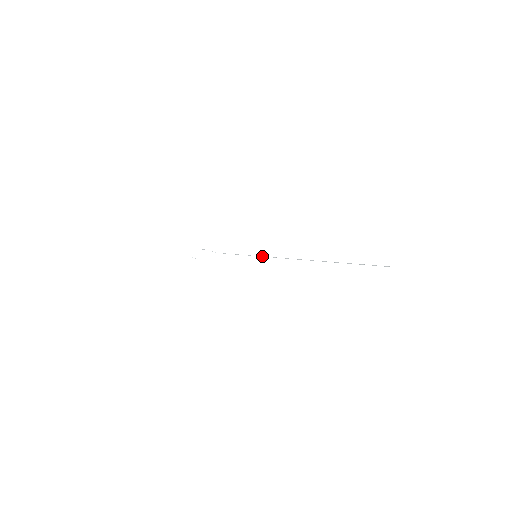
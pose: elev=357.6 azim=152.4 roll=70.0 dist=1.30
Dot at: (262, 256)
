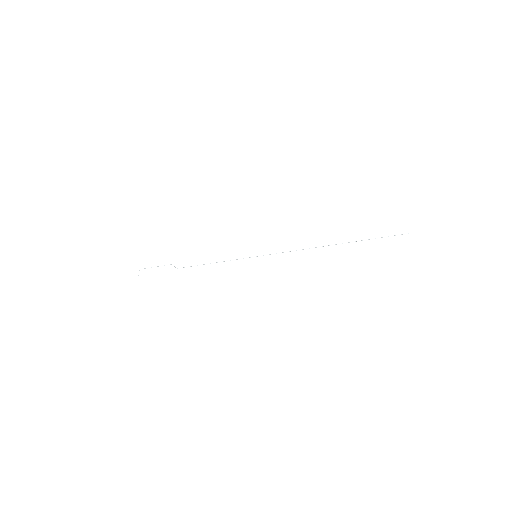
Dot at: occluded
